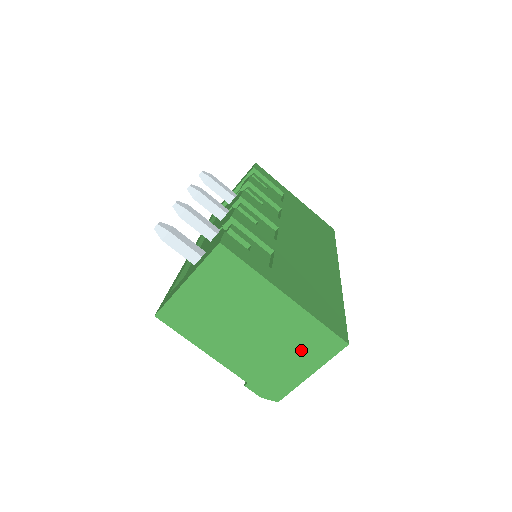
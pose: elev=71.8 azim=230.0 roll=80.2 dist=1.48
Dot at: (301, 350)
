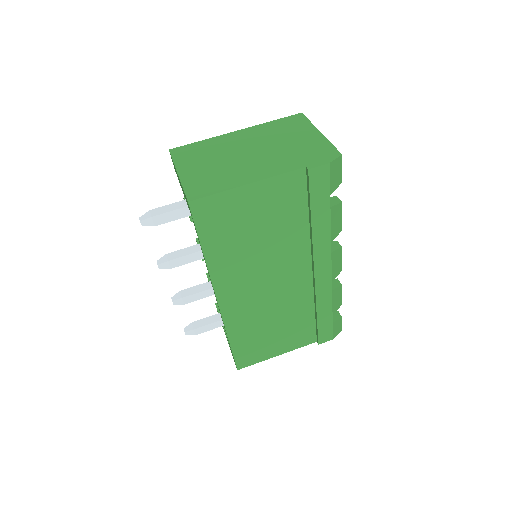
Dot at: (291, 133)
